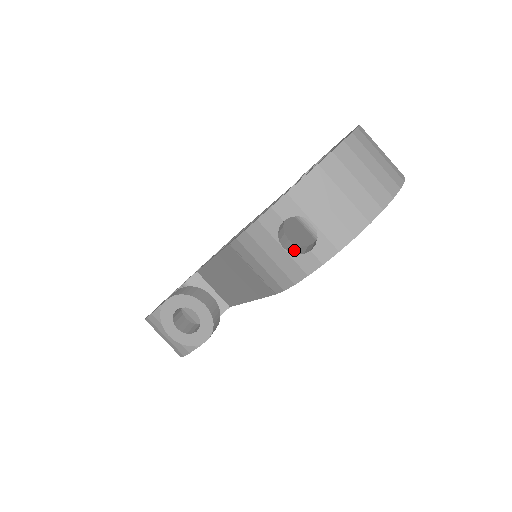
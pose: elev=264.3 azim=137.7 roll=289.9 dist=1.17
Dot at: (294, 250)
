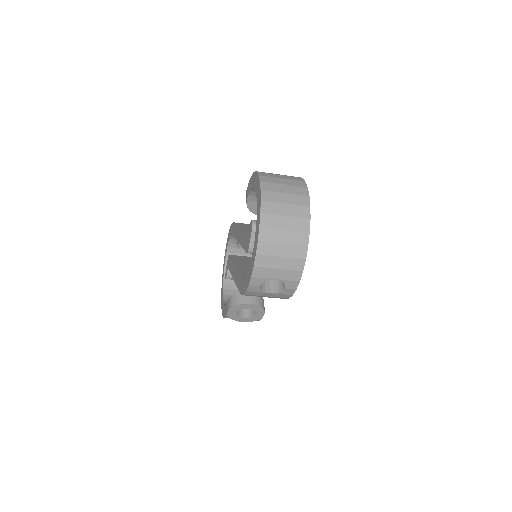
Dot at: (276, 288)
